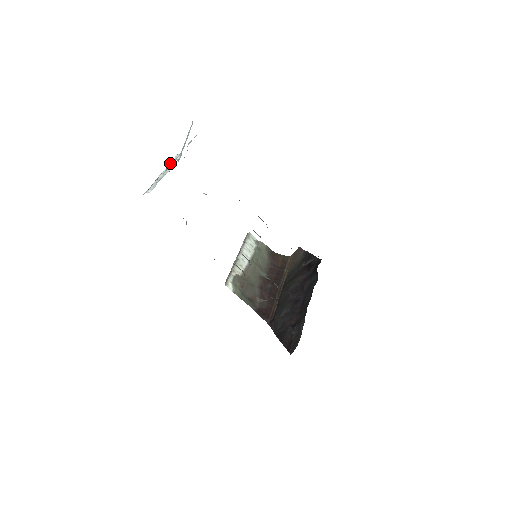
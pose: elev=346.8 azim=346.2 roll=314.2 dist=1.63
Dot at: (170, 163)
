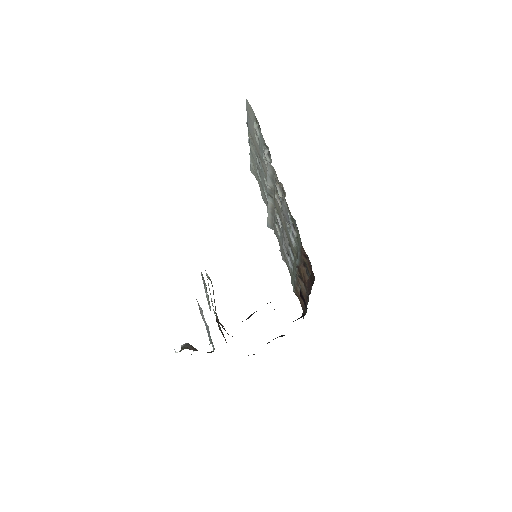
Dot at: occluded
